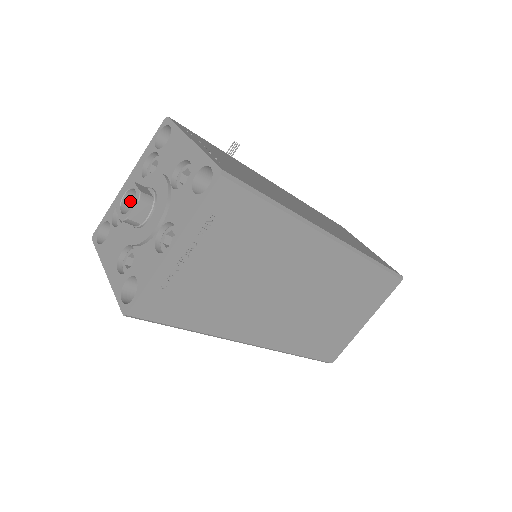
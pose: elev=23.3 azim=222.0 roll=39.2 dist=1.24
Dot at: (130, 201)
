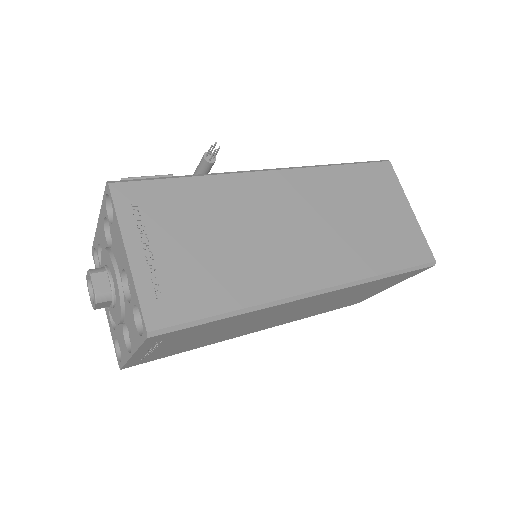
Dot at: occluded
